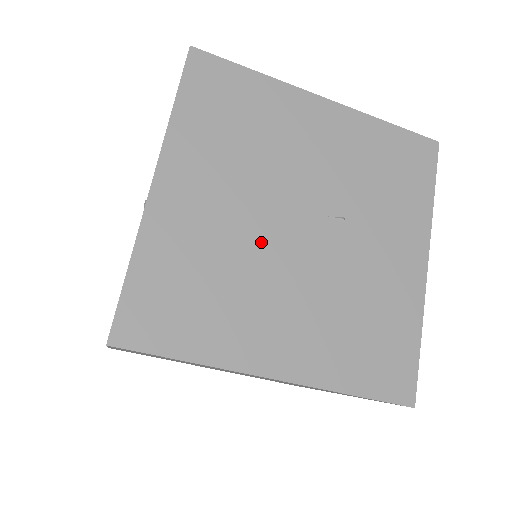
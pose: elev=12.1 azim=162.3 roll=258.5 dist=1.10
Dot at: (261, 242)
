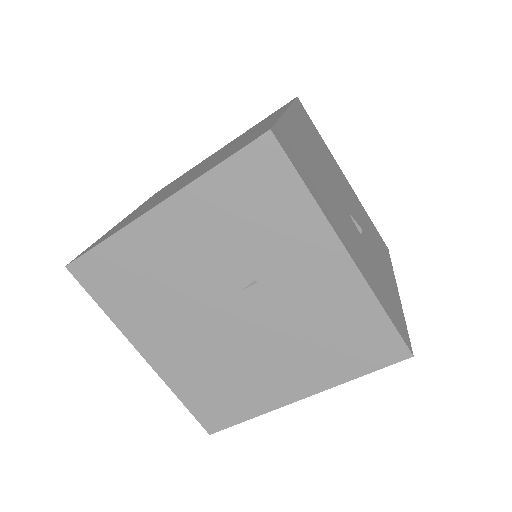
Dot at: (223, 340)
